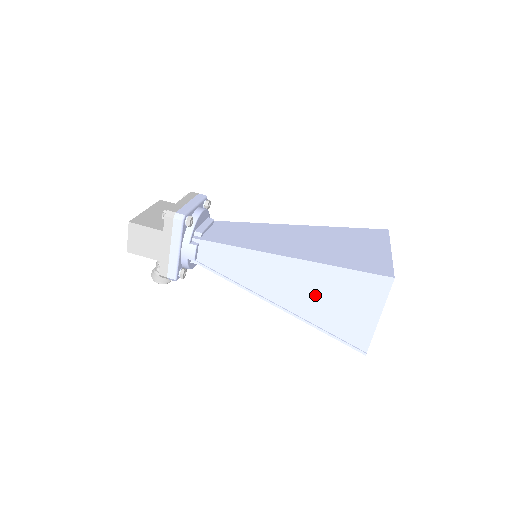
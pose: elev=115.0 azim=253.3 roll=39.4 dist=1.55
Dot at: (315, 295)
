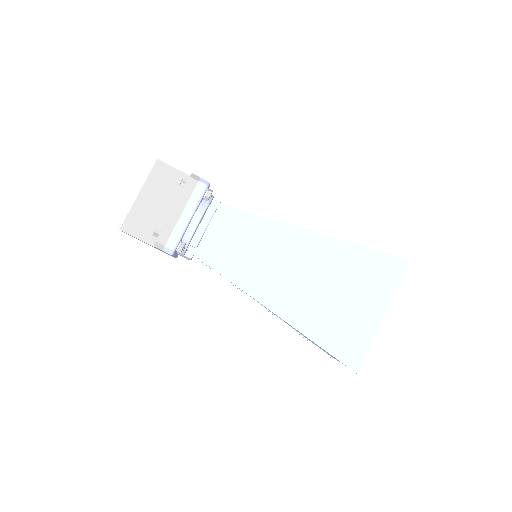
Dot at: occluded
